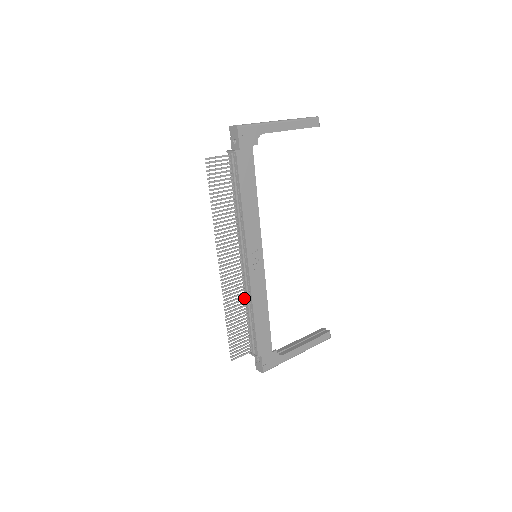
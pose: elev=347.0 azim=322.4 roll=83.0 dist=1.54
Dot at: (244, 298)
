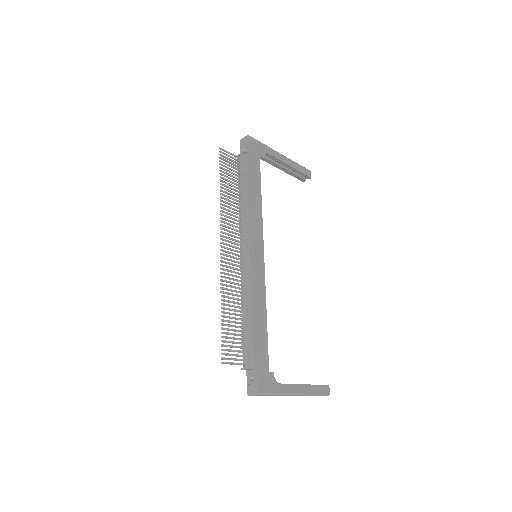
Dot at: (241, 295)
